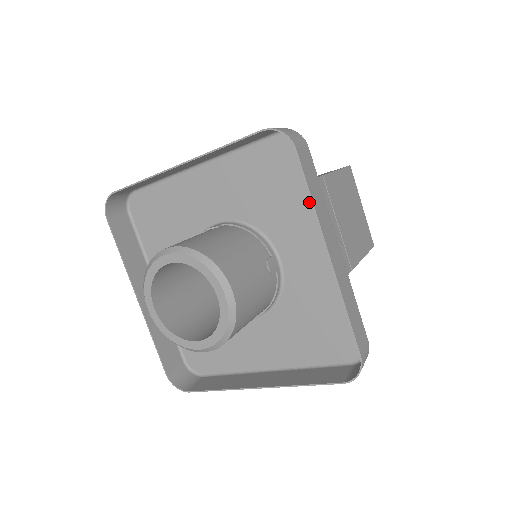
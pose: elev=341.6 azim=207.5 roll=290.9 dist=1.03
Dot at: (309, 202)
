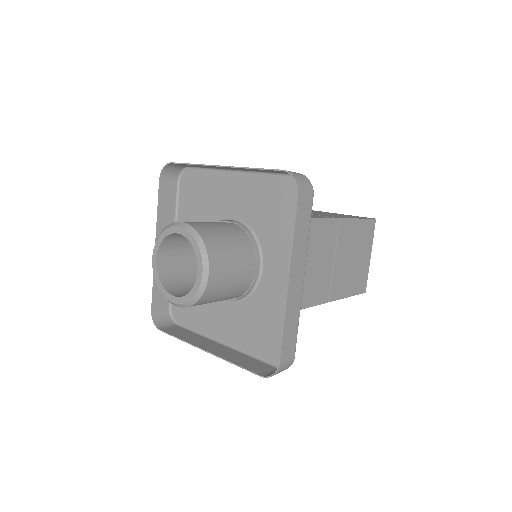
Dot at: occluded
